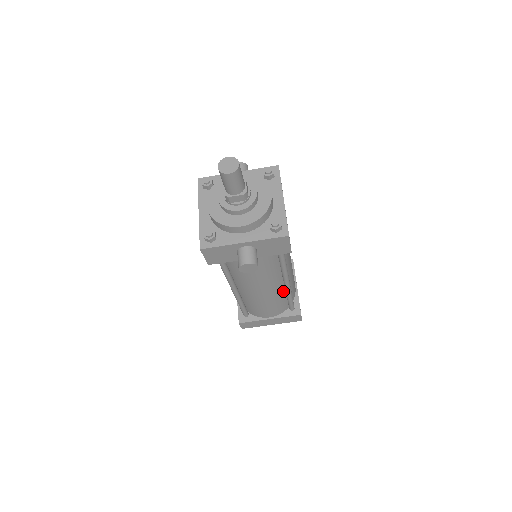
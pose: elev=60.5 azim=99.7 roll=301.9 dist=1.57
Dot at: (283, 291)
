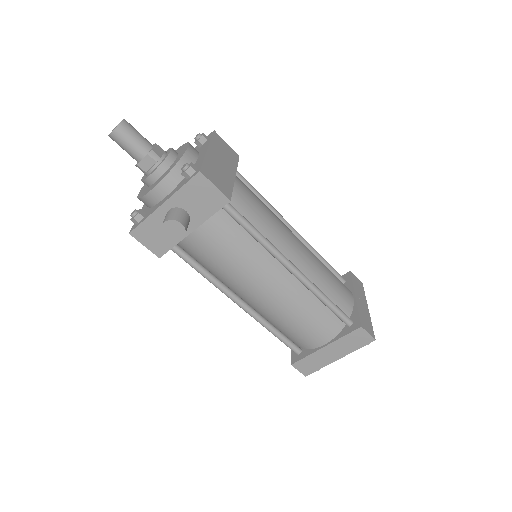
Dot at: (306, 291)
